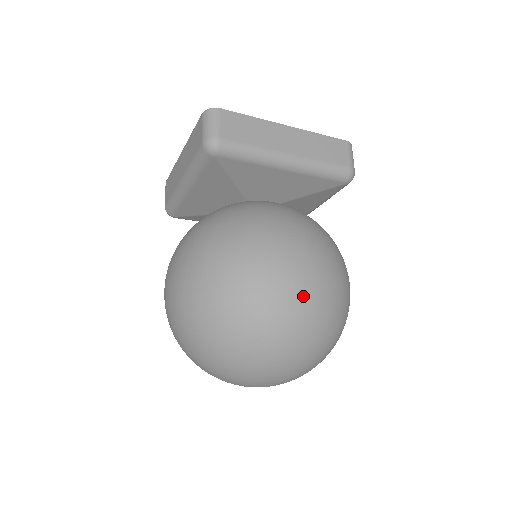
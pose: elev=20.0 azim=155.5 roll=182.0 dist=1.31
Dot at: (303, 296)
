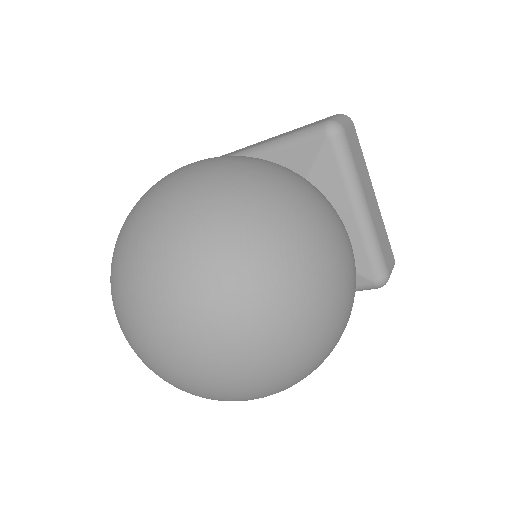
Dot at: (331, 275)
